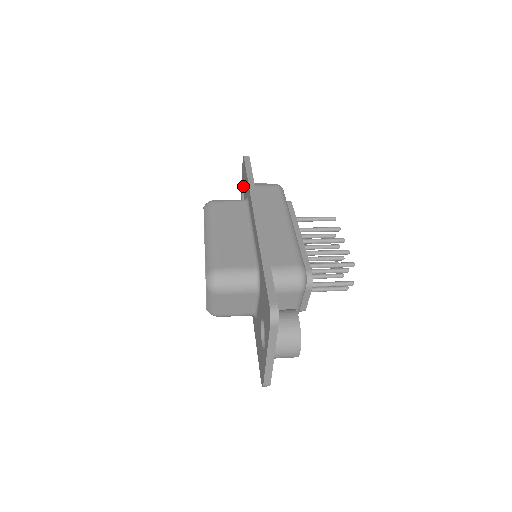
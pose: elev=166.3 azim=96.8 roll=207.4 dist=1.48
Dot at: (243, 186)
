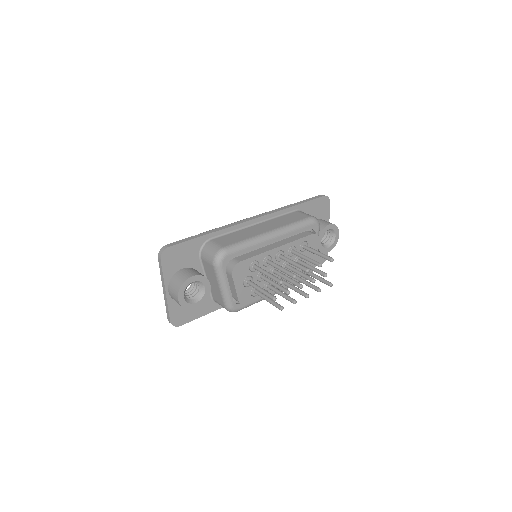
Dot at: occluded
